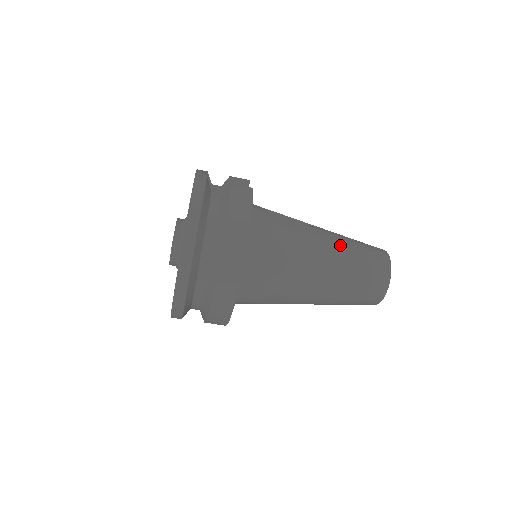
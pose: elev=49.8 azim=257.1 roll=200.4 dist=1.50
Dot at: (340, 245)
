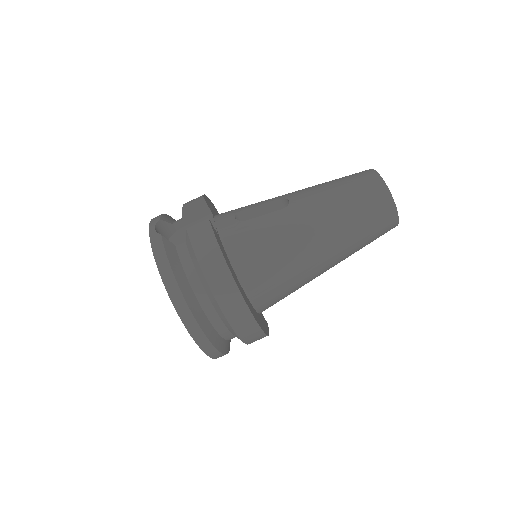
Dot at: (326, 206)
